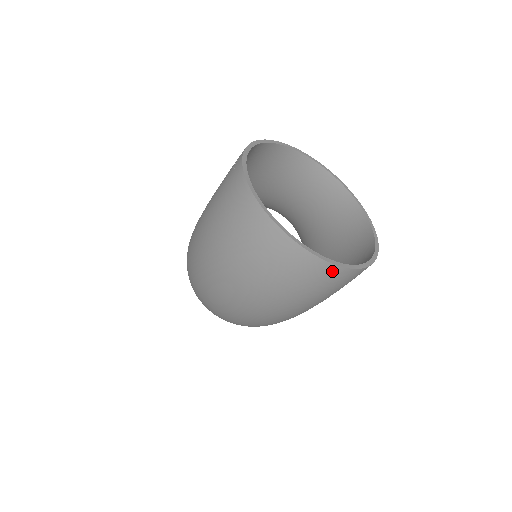
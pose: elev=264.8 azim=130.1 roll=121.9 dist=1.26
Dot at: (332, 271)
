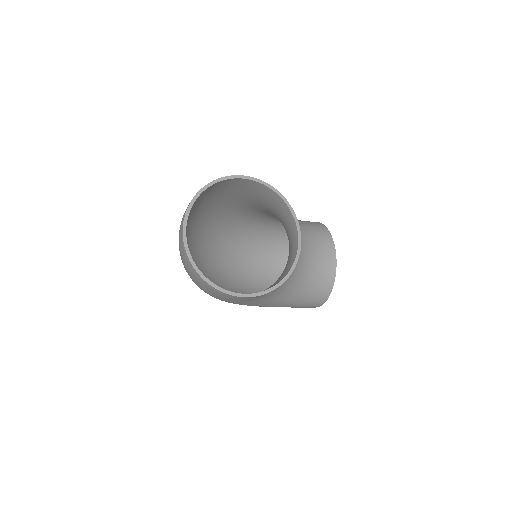
Dot at: (194, 270)
